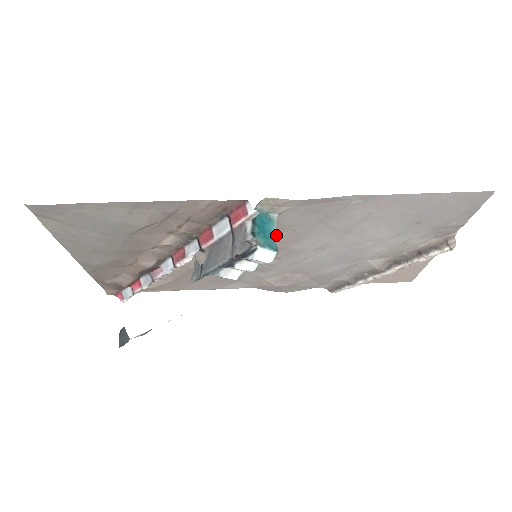
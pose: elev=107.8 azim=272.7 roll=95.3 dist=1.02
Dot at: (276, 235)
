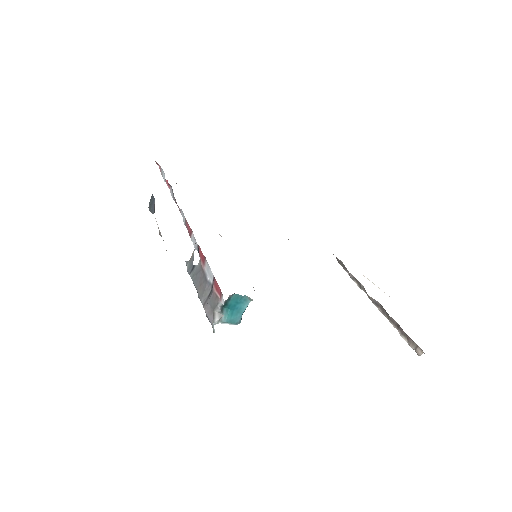
Dot at: occluded
